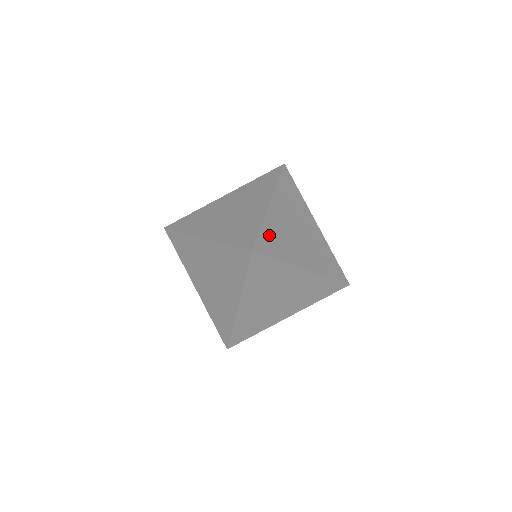
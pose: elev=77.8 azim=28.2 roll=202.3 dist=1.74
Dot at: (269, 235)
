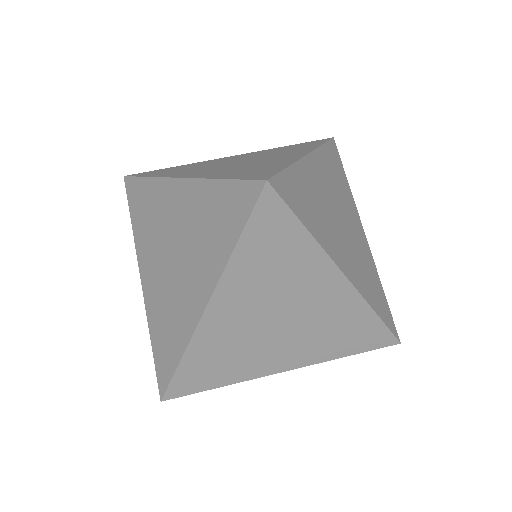
Dot at: (299, 186)
